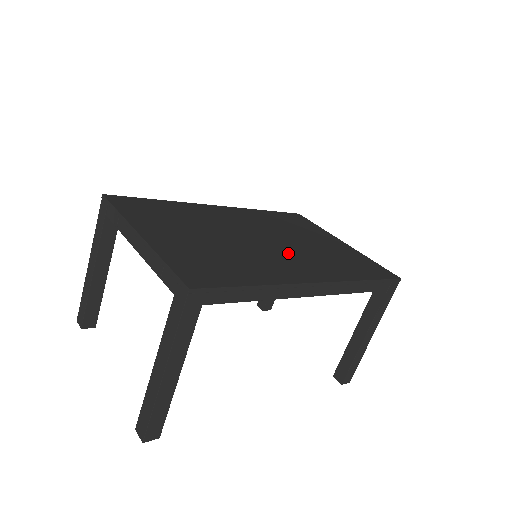
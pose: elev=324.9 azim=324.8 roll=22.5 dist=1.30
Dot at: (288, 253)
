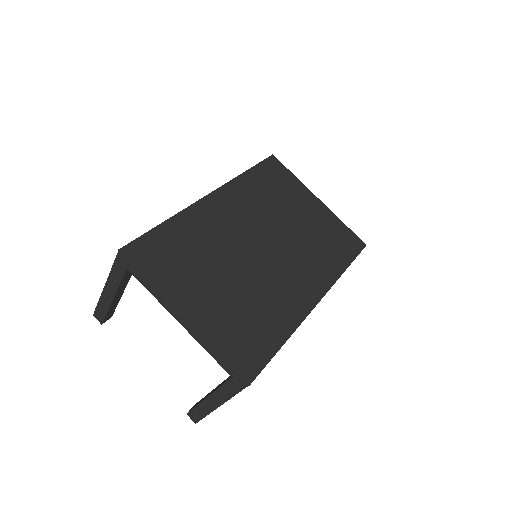
Dot at: (288, 262)
